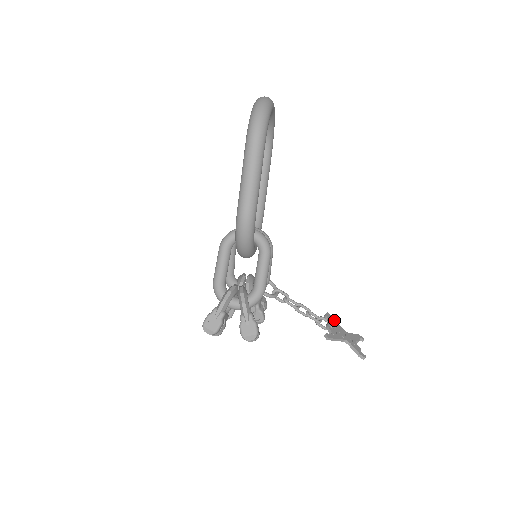
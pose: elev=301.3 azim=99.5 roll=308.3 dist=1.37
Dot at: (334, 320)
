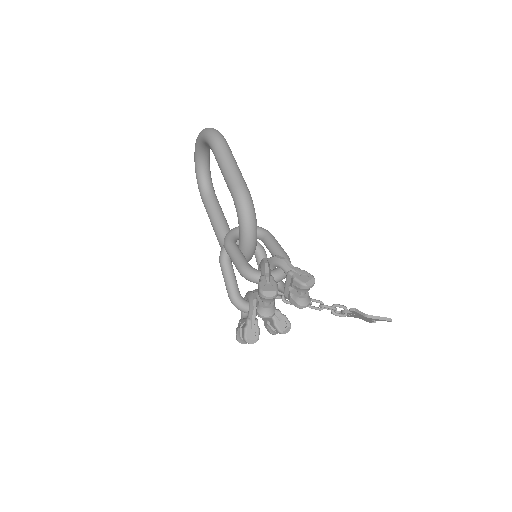
Dot at: occluded
